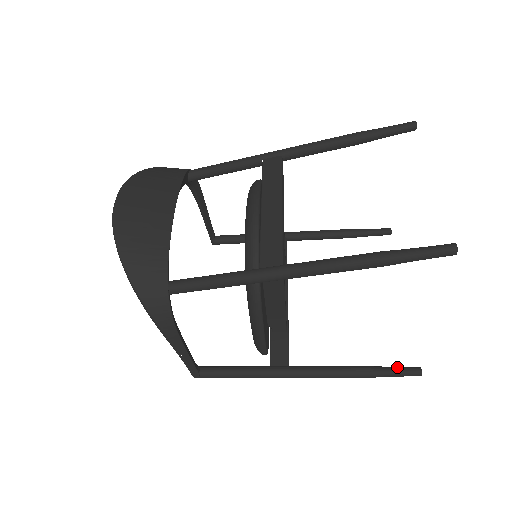
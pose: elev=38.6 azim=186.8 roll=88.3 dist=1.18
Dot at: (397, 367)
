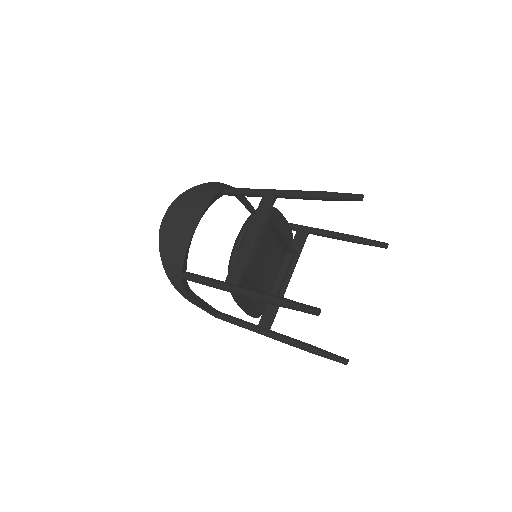
Dot at: (332, 354)
